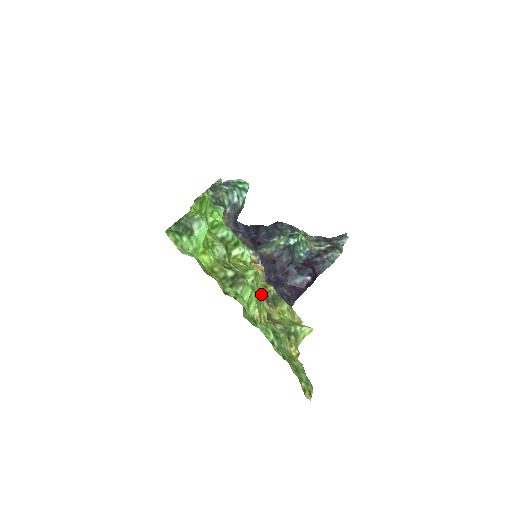
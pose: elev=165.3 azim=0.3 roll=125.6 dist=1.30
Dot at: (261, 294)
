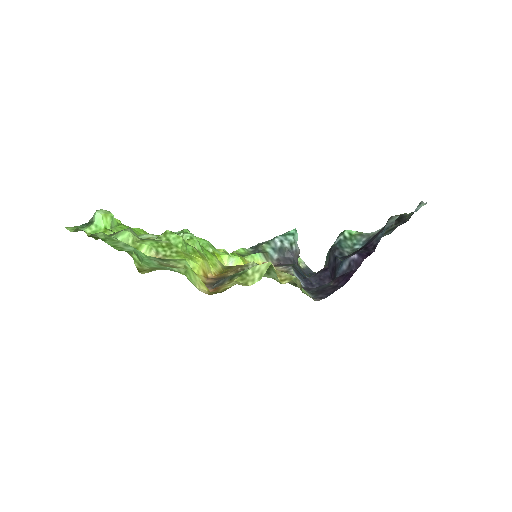
Dot at: (234, 270)
